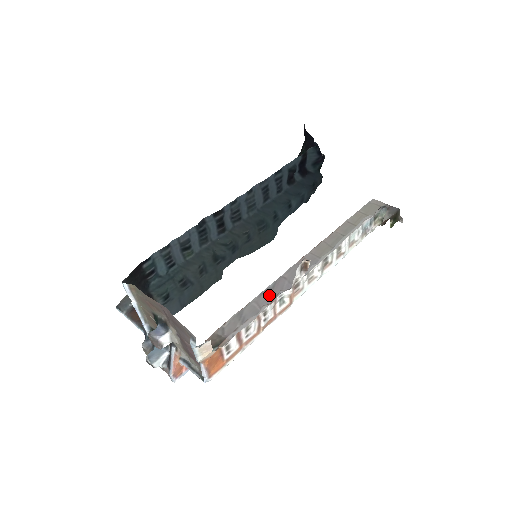
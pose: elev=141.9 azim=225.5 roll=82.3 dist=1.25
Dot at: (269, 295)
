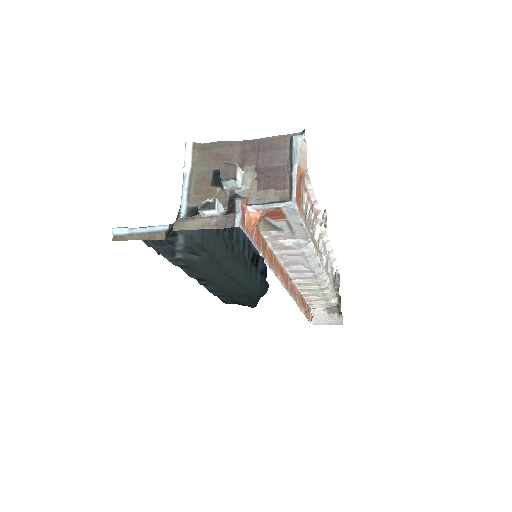
Dot at: (288, 258)
